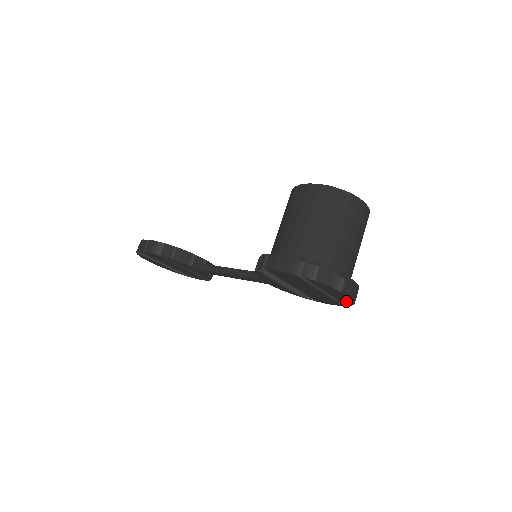
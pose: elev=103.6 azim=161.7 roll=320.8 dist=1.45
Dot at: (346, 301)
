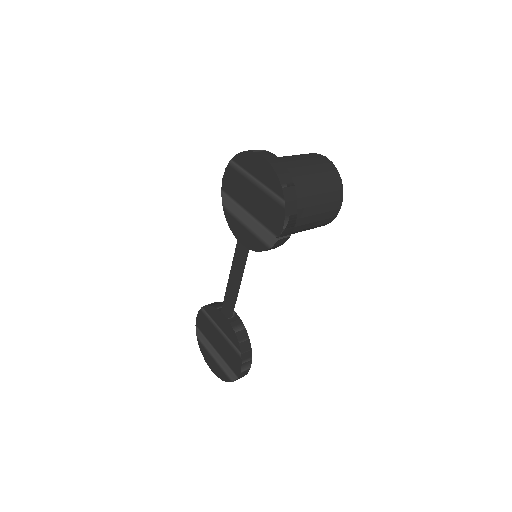
Dot at: (273, 180)
